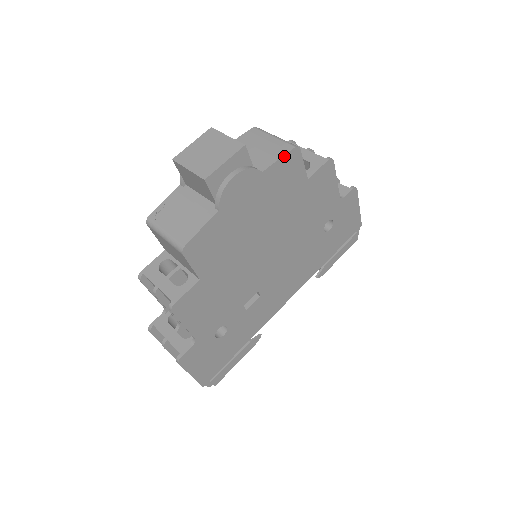
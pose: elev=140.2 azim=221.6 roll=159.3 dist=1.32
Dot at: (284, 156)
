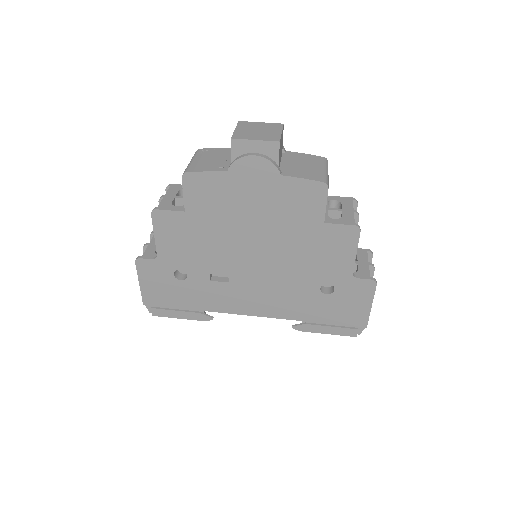
Dot at: (309, 180)
